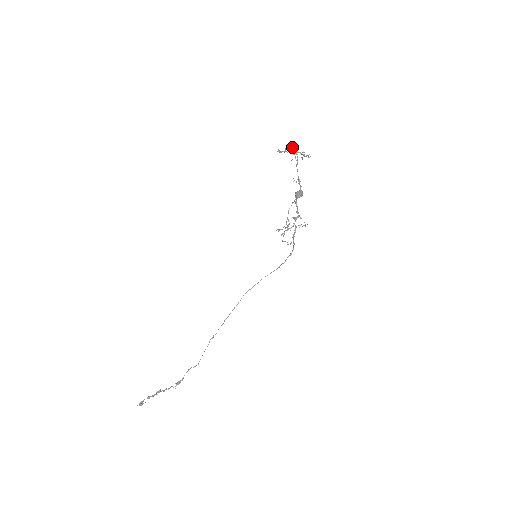
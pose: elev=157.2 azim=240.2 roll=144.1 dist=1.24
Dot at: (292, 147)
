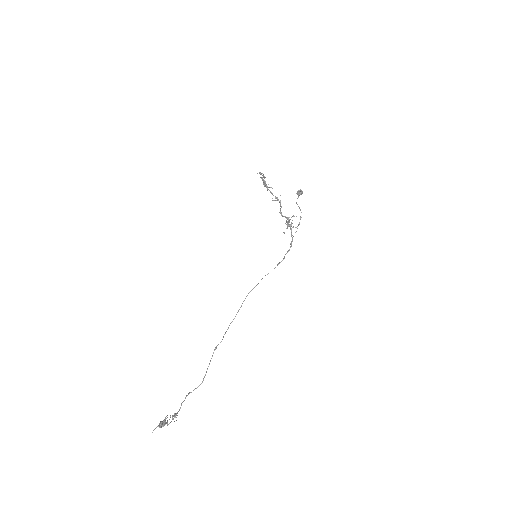
Dot at: occluded
